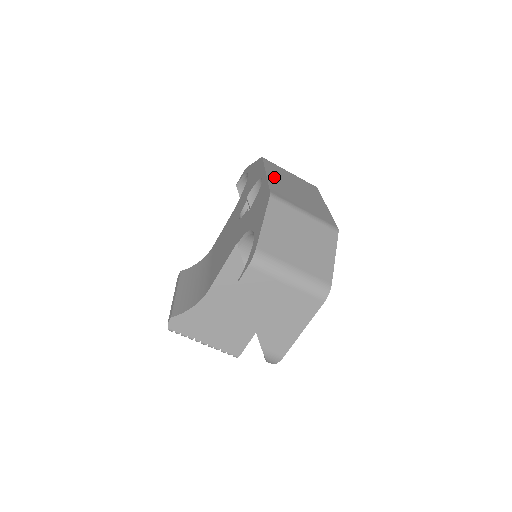
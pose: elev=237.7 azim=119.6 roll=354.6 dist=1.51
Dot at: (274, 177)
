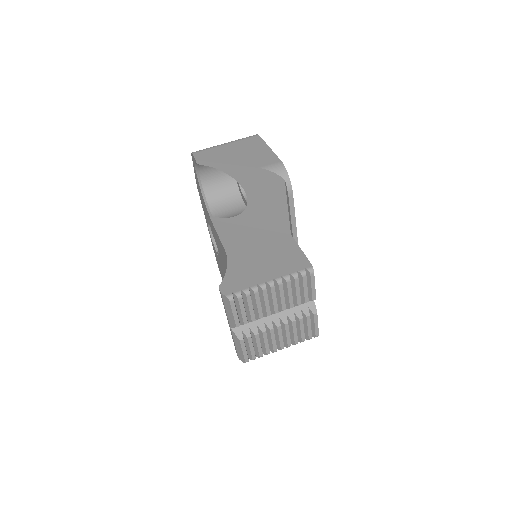
Dot at: occluded
